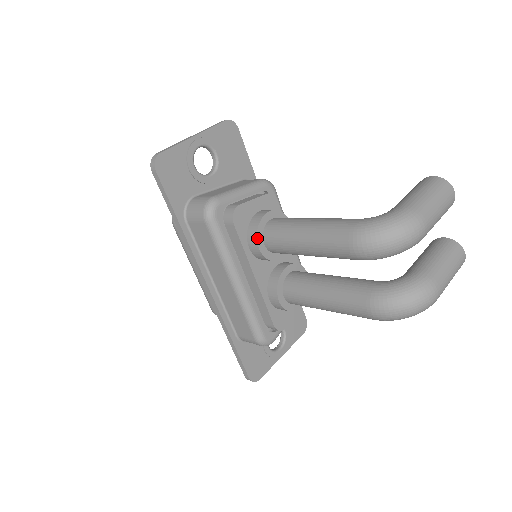
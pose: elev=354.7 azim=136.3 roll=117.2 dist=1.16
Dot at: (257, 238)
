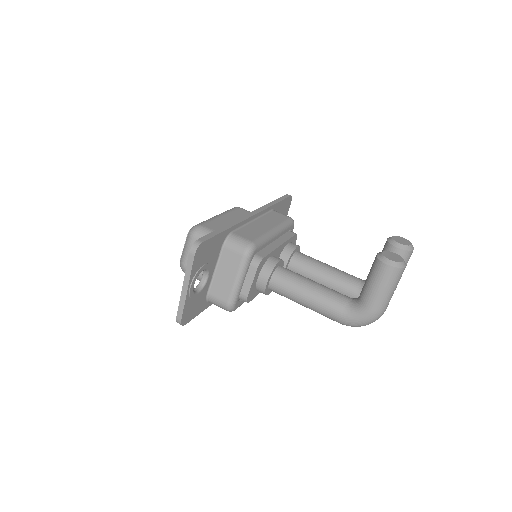
Dot at: occluded
